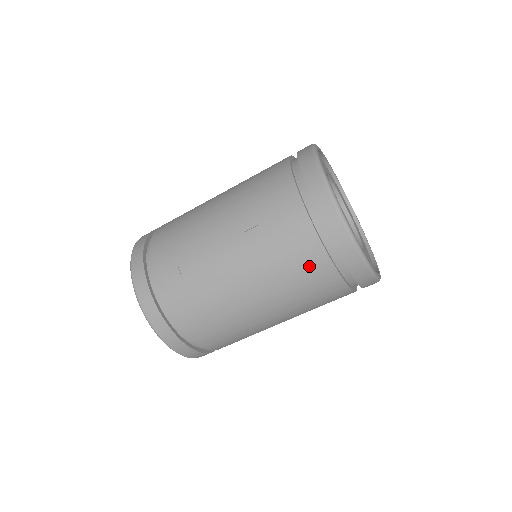
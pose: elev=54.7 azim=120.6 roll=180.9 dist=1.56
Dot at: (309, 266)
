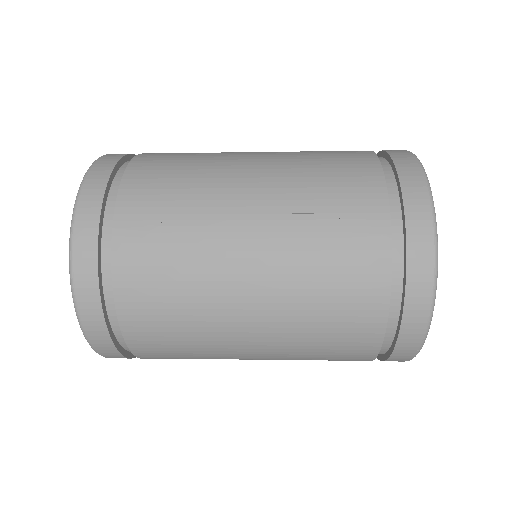
Dot at: (355, 303)
